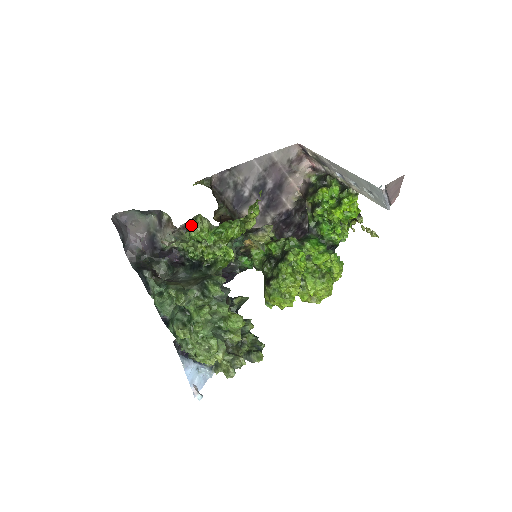
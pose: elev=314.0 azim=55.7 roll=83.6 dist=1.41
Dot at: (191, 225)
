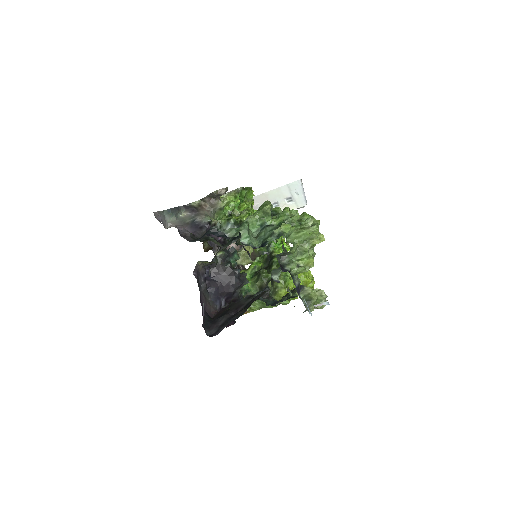
Dot at: occluded
